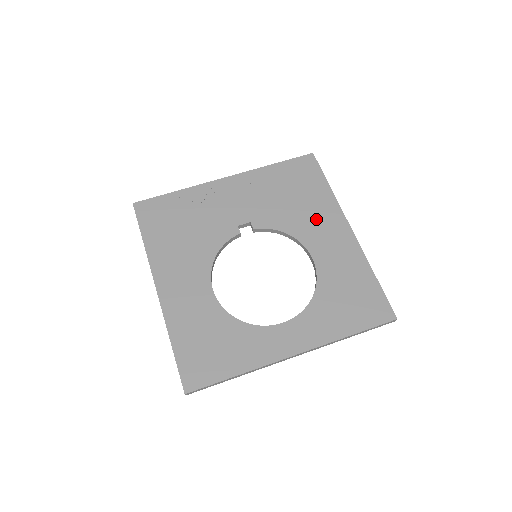
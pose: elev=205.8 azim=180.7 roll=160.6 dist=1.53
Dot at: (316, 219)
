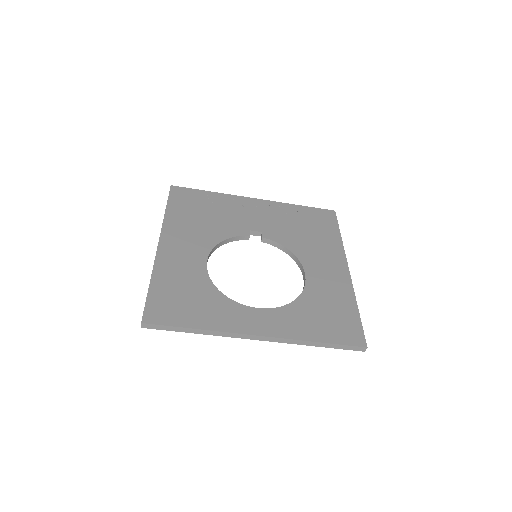
Dot at: (320, 251)
